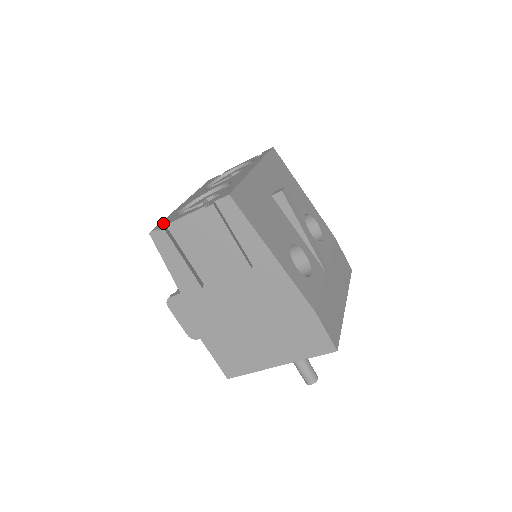
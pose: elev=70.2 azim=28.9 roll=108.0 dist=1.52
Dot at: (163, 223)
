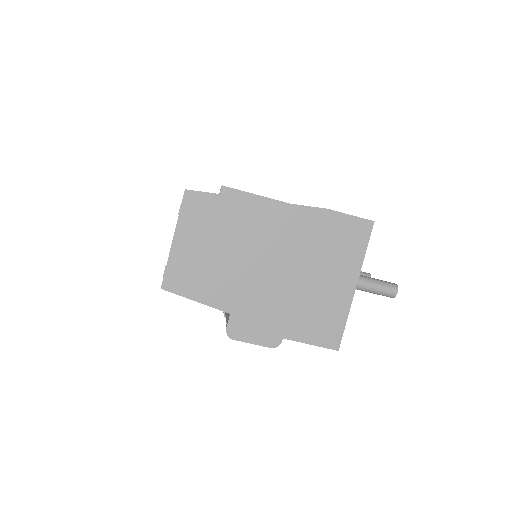
Dot at: occluded
